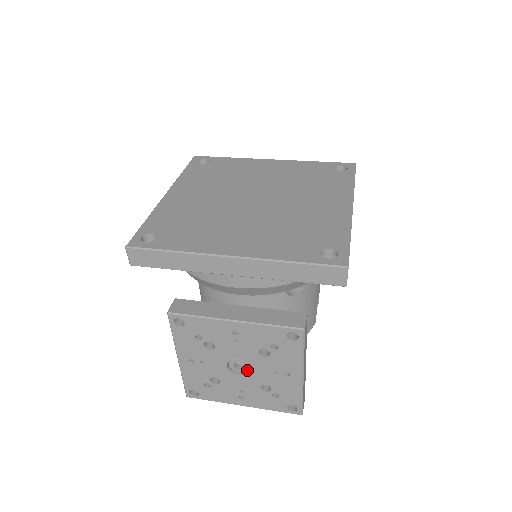
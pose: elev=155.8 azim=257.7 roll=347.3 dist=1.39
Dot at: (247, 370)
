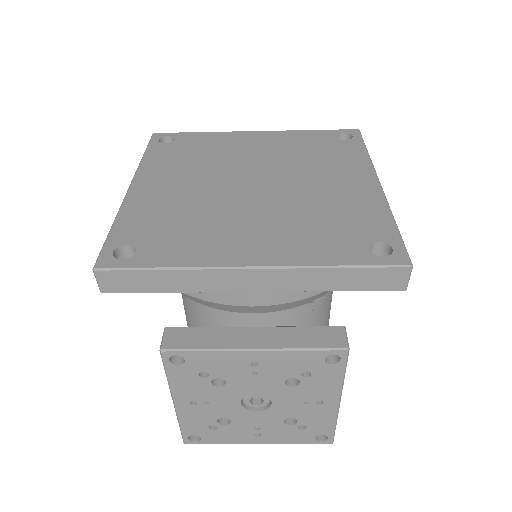
Dot at: (267, 404)
